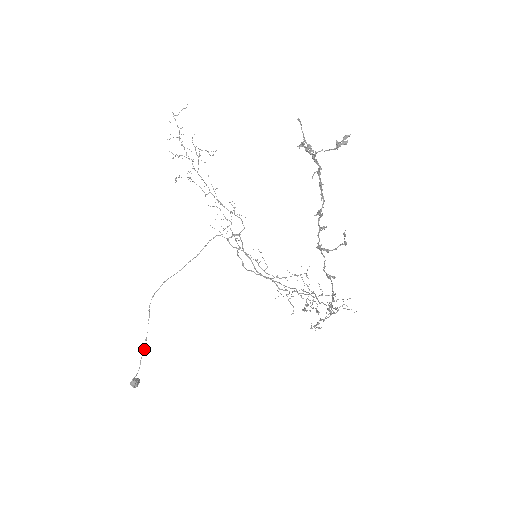
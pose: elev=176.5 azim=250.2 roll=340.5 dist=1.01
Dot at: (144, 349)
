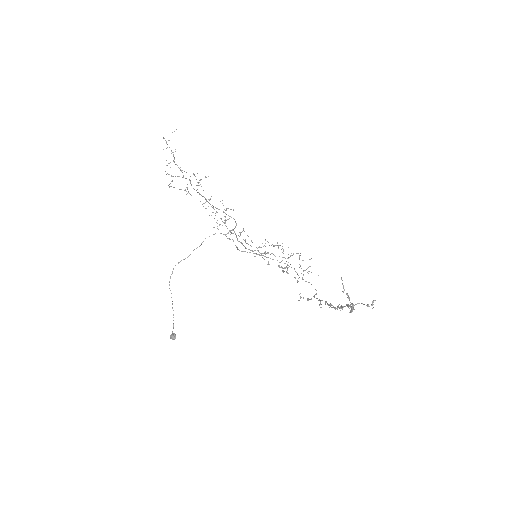
Dot at: (173, 315)
